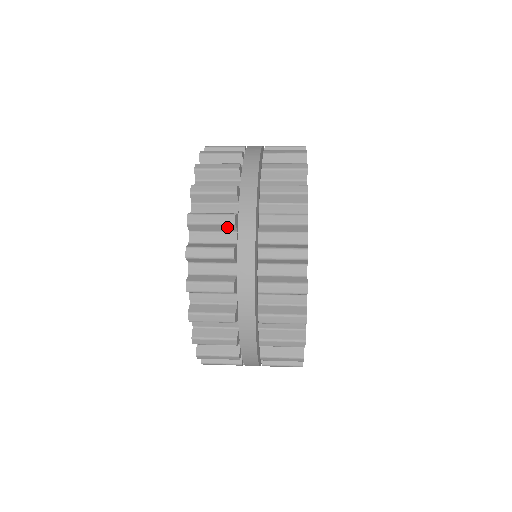
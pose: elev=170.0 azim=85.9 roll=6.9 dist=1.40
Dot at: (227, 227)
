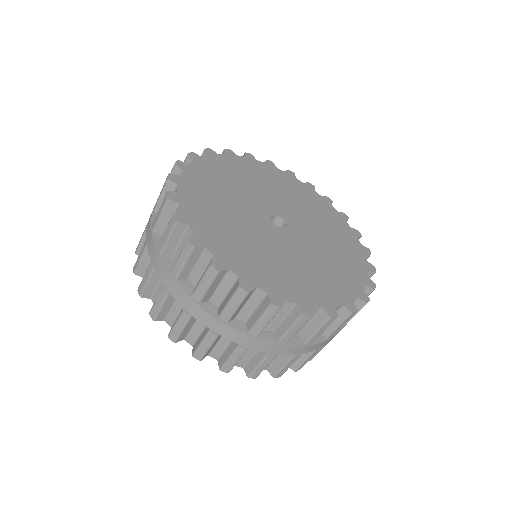
Dot at: occluded
